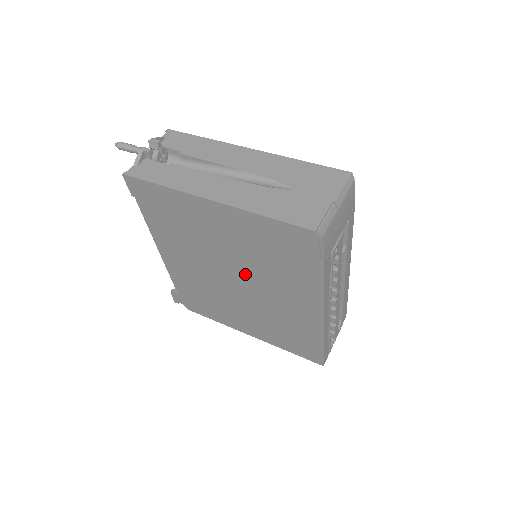
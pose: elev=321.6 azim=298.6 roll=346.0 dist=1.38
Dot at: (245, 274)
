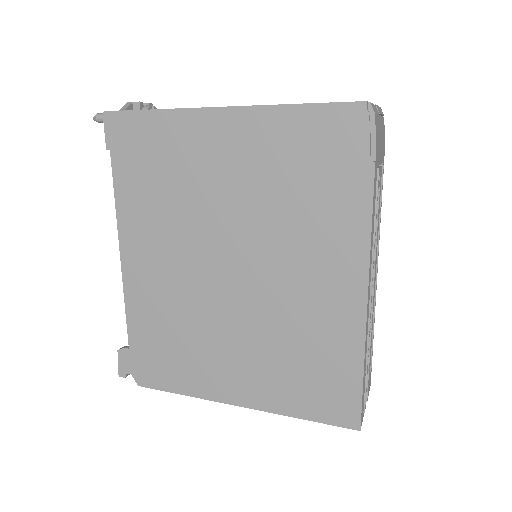
Dot at: (251, 245)
